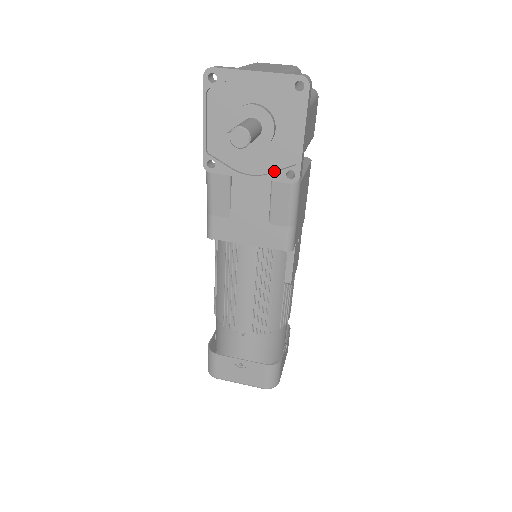
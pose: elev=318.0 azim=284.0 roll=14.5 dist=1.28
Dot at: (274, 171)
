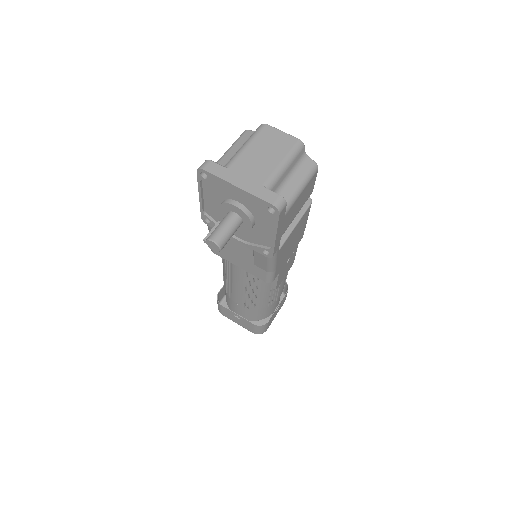
Dot at: (255, 243)
